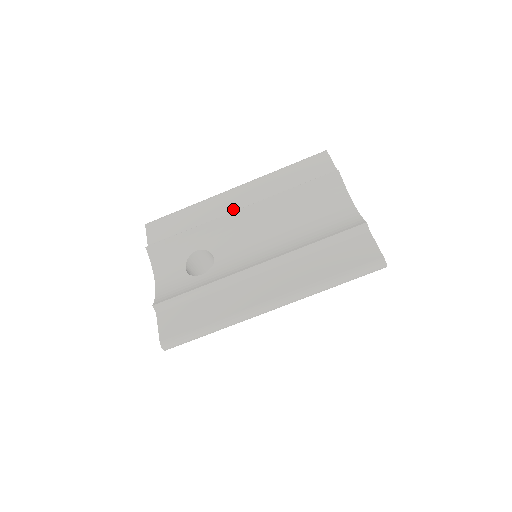
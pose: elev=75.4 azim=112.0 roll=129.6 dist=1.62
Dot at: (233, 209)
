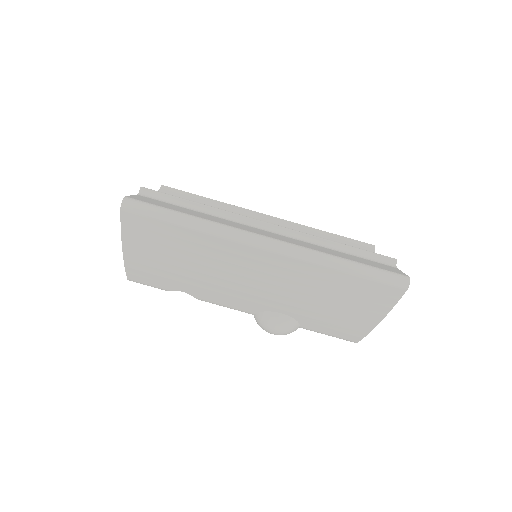
Dot at: occluded
